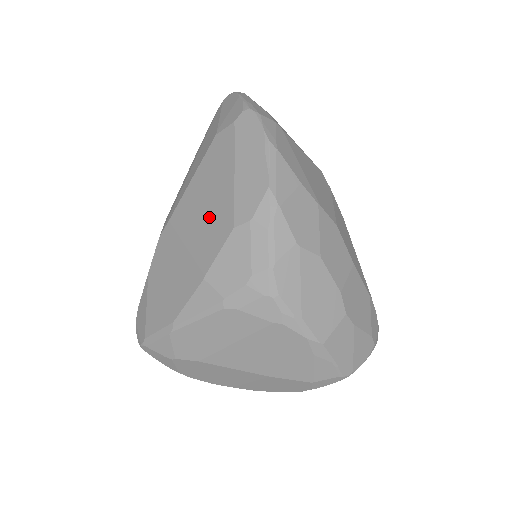
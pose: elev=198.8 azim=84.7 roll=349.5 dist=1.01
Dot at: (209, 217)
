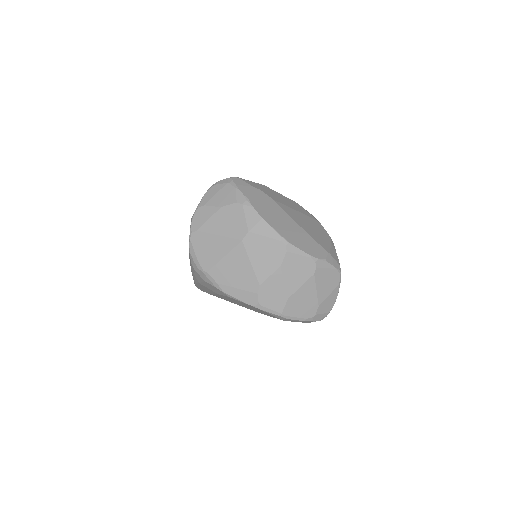
Dot at: occluded
